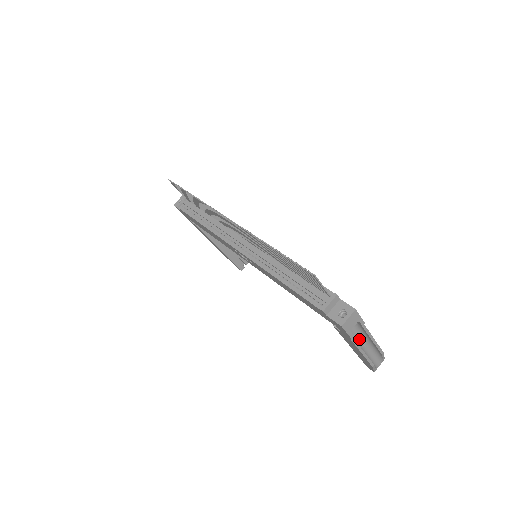
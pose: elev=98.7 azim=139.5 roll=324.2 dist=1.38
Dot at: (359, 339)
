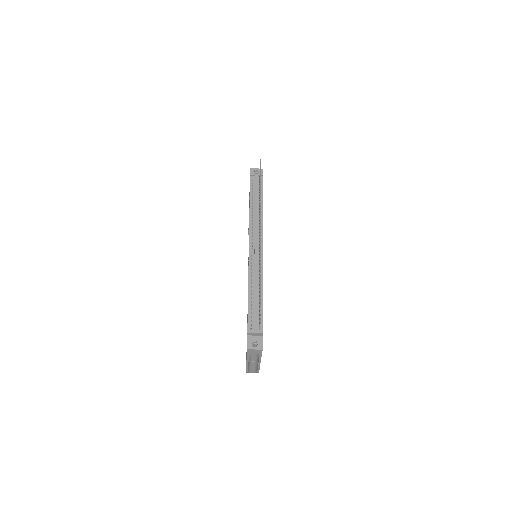
Dot at: (253, 356)
